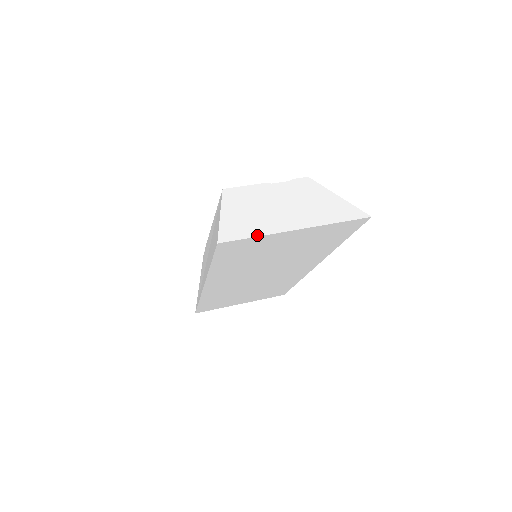
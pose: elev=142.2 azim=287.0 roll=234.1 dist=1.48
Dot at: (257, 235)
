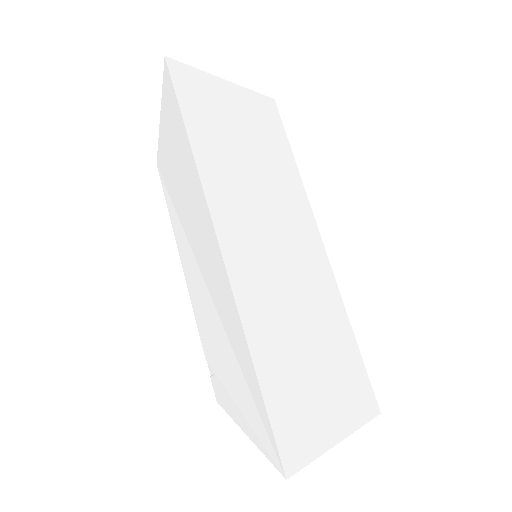
Dot at: (196, 71)
